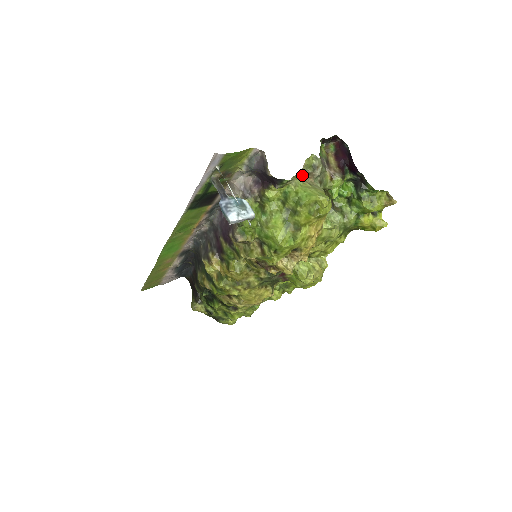
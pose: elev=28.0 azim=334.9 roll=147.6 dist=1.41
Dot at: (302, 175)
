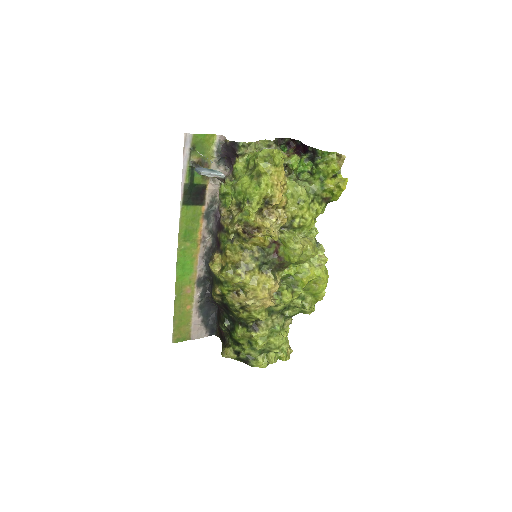
Dot at: occluded
